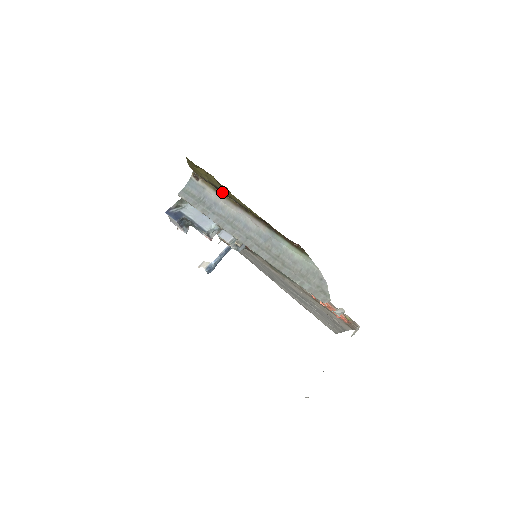
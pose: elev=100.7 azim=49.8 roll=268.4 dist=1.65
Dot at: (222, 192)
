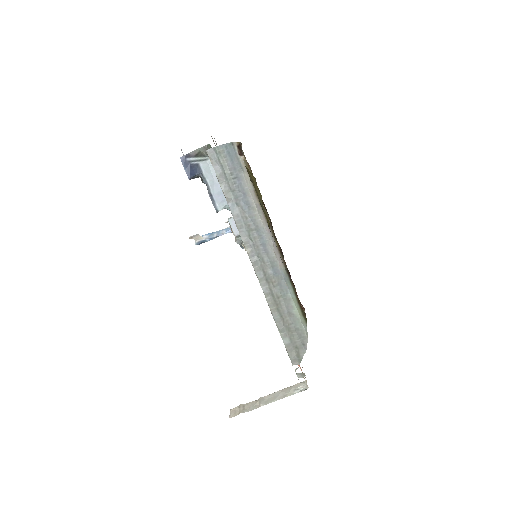
Dot at: occluded
